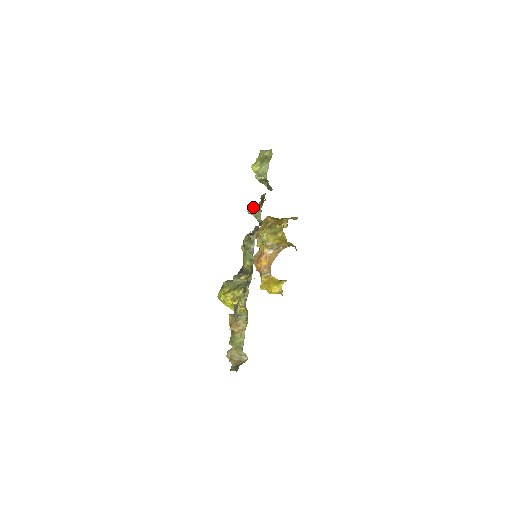
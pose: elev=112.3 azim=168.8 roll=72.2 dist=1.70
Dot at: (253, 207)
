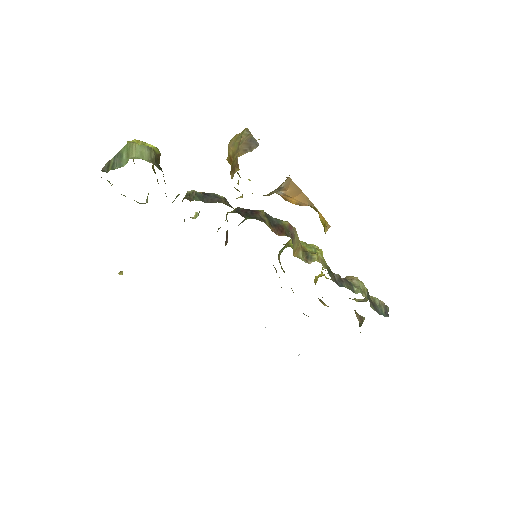
Dot at: occluded
